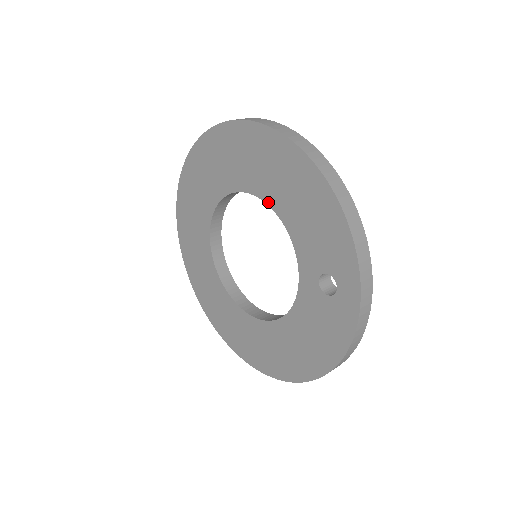
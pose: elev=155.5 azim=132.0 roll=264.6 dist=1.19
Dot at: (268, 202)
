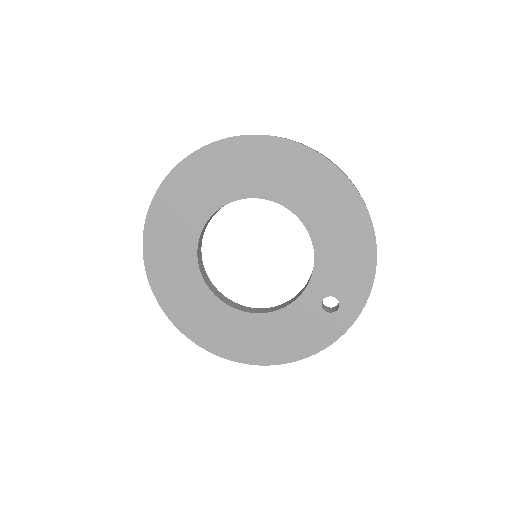
Dot at: (308, 226)
